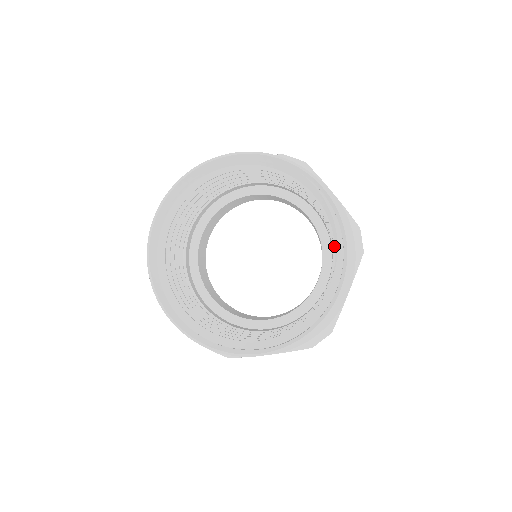
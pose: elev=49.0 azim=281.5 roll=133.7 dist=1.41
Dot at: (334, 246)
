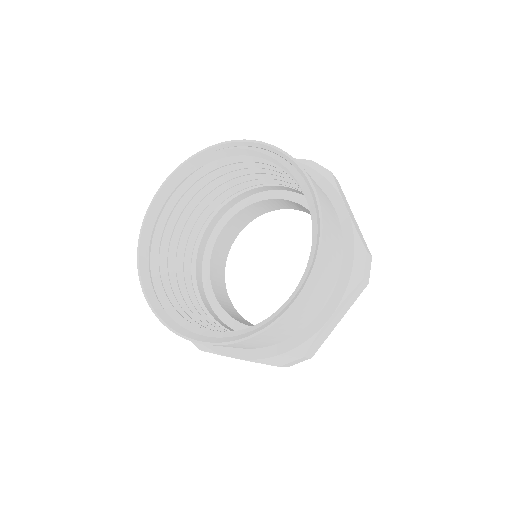
Dot at: occluded
